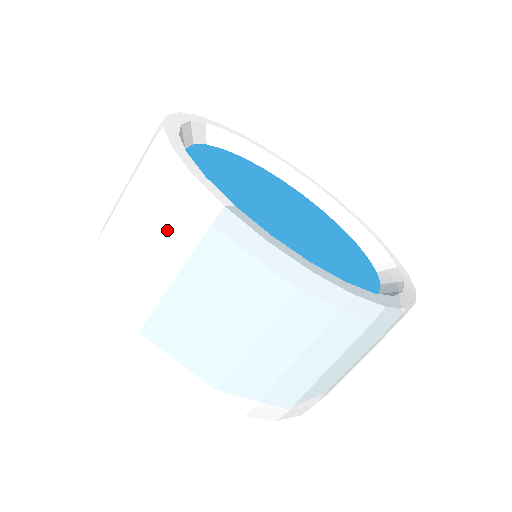
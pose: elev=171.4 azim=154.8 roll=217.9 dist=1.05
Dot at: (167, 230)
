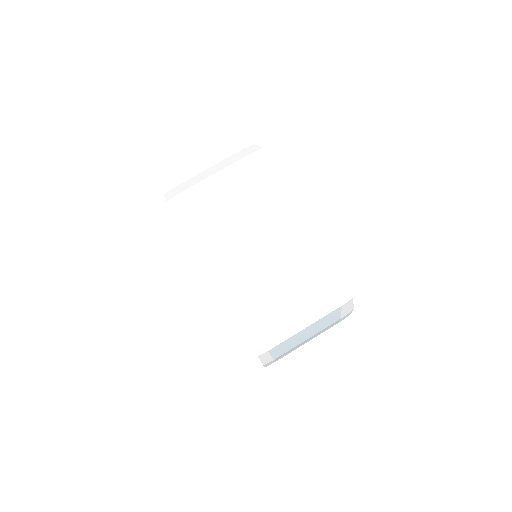
Dot at: (319, 303)
